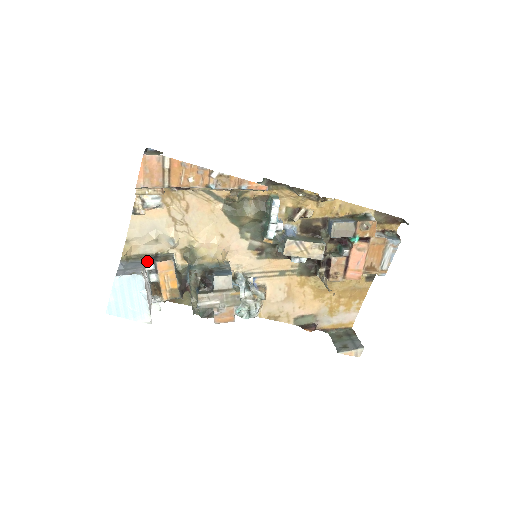
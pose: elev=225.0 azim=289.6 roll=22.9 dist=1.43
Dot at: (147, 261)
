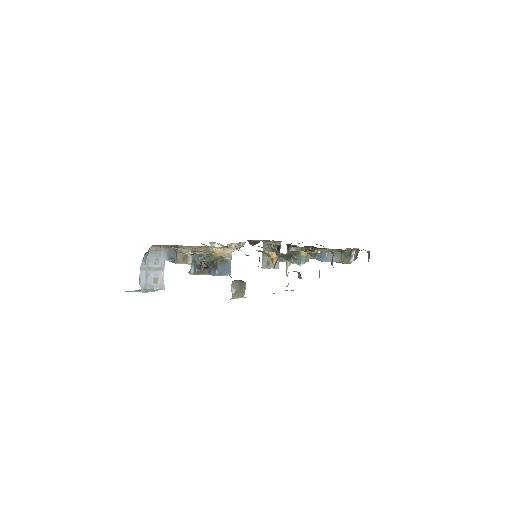
Dot at: (168, 257)
